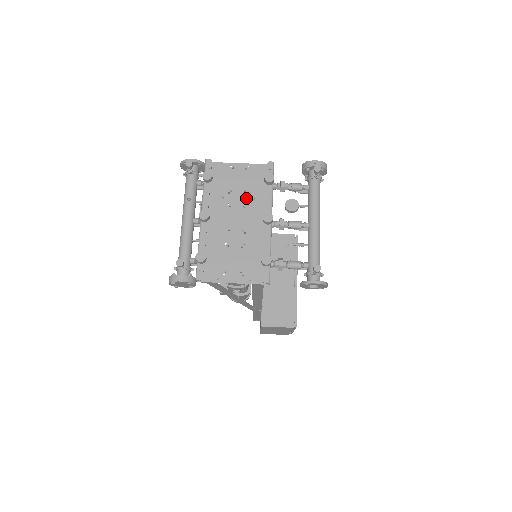
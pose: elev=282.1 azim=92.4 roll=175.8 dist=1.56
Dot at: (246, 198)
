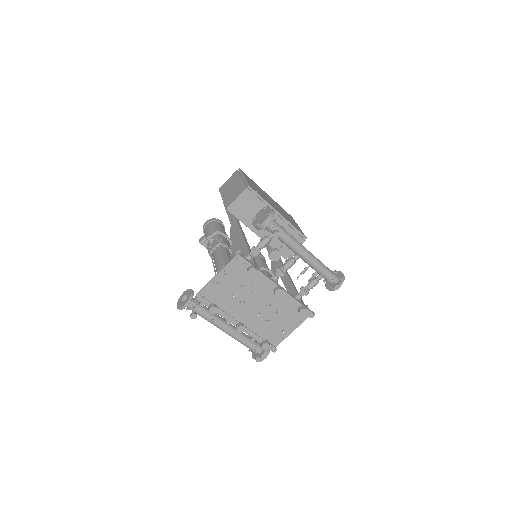
Dot at: (247, 289)
